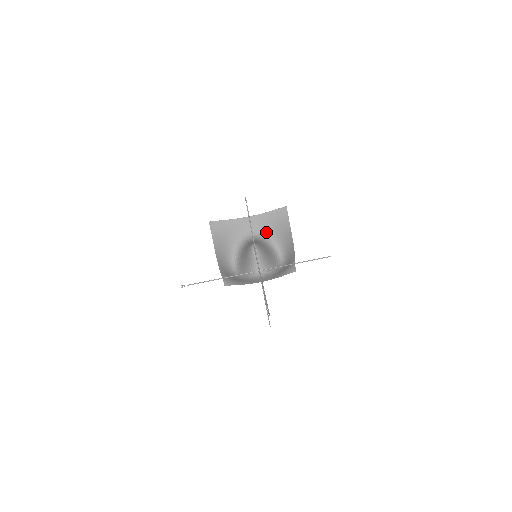
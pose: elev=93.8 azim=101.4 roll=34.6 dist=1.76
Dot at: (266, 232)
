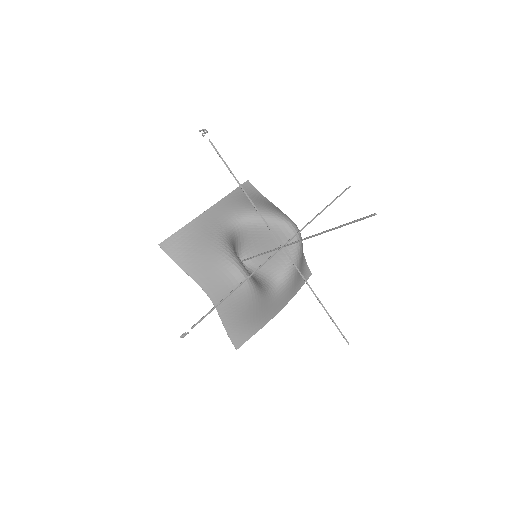
Dot at: (248, 210)
